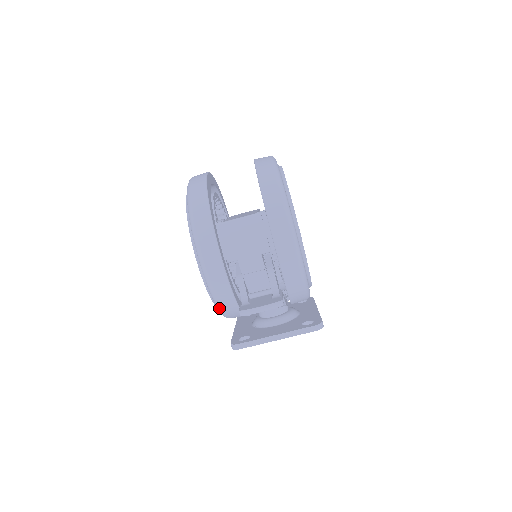
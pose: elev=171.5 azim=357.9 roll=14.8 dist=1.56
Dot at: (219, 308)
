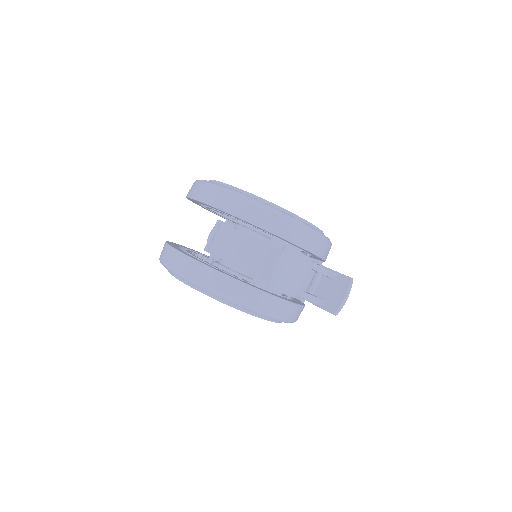
Dot at: occluded
